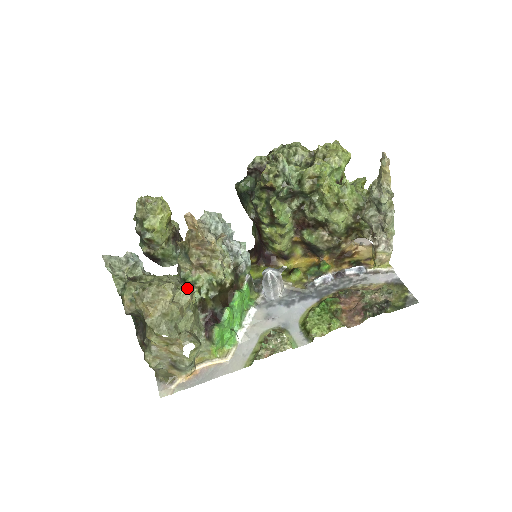
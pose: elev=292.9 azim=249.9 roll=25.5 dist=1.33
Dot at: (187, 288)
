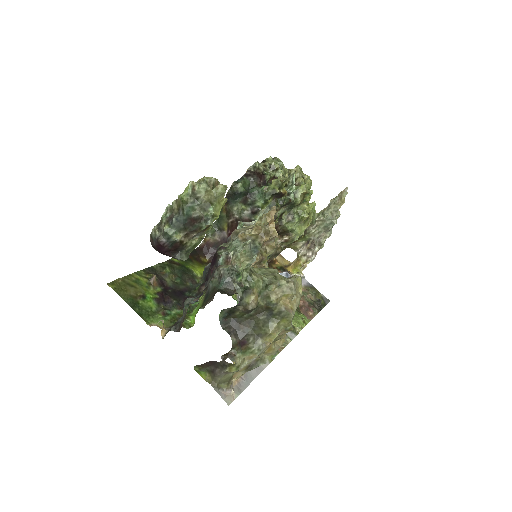
Dot at: occluded
